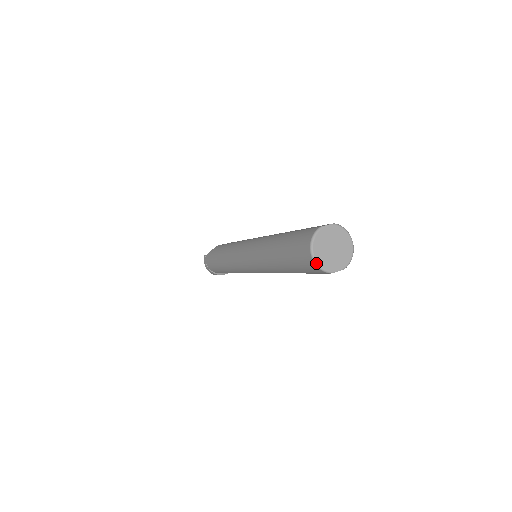
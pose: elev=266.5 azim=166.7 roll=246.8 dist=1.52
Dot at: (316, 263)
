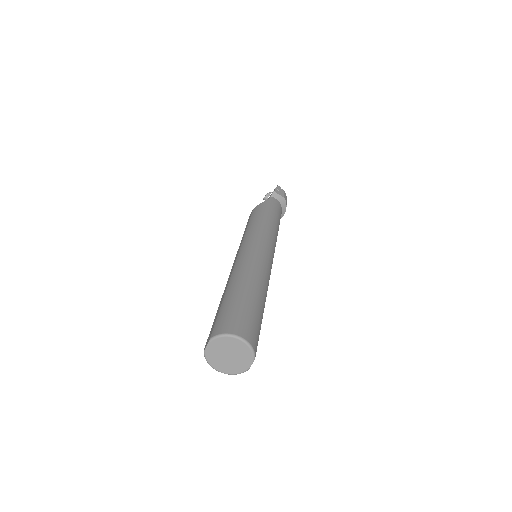
Dot at: (229, 374)
